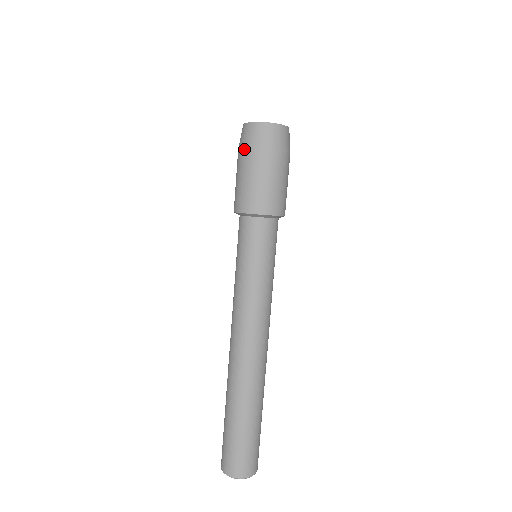
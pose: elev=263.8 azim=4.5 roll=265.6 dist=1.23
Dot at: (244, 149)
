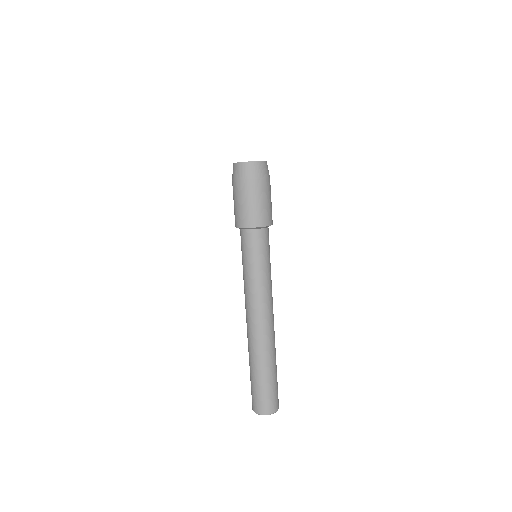
Dot at: (232, 182)
